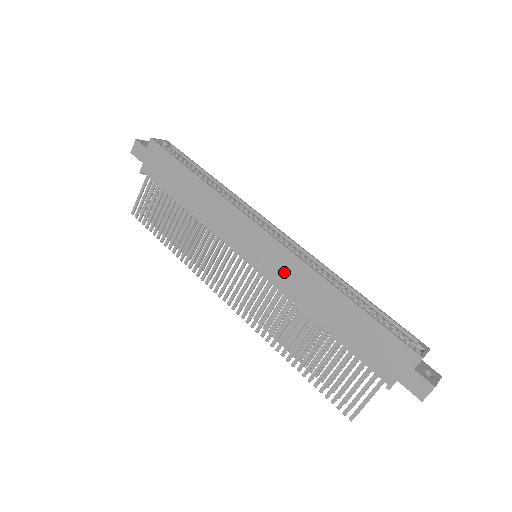
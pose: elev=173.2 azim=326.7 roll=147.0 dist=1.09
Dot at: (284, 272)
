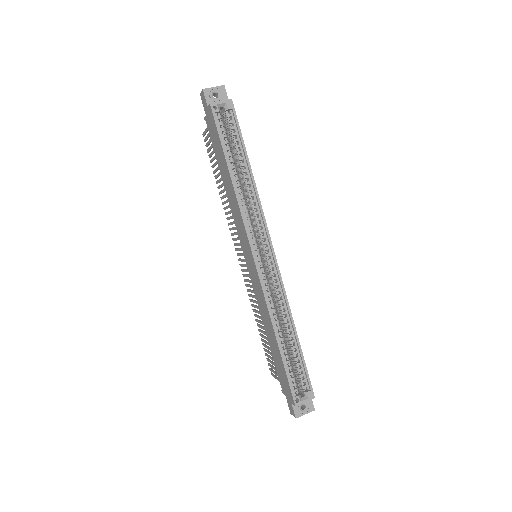
Dot at: (258, 291)
